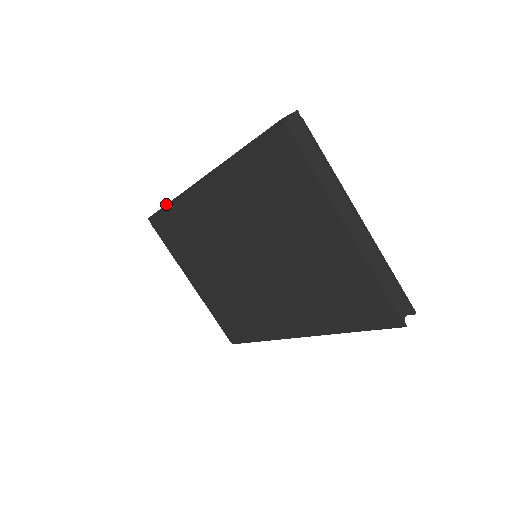
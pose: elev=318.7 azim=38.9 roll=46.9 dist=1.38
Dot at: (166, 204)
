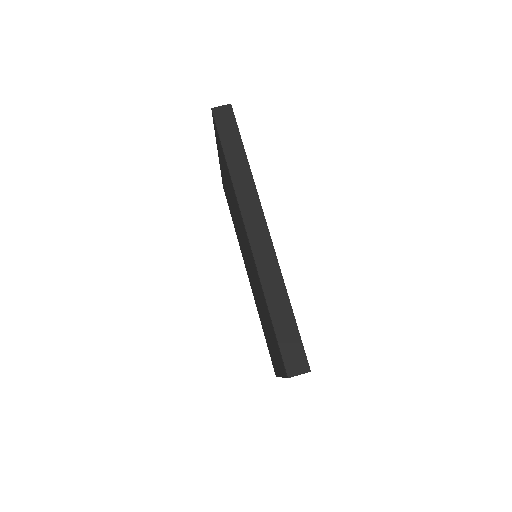
Dot at: (226, 159)
